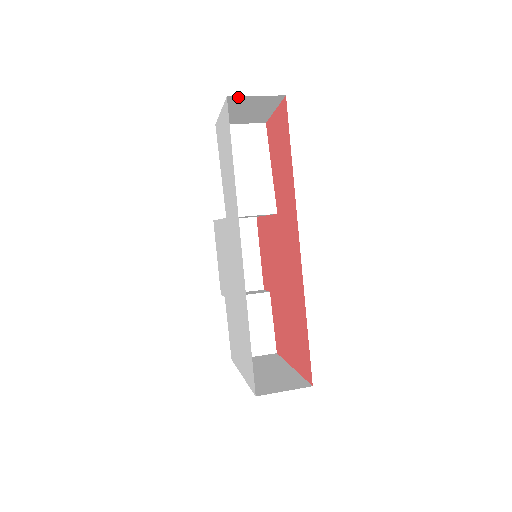
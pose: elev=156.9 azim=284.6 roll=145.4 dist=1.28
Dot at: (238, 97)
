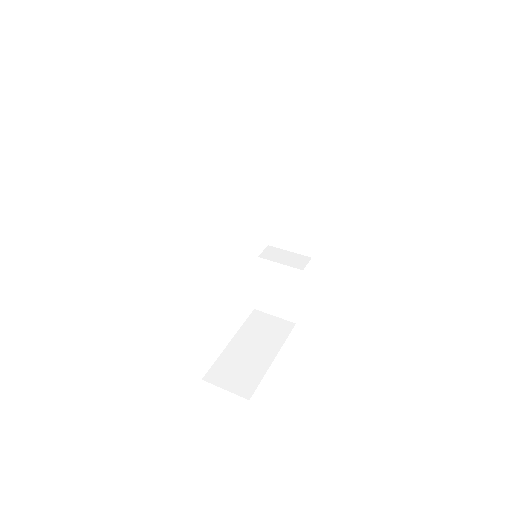
Dot at: occluded
